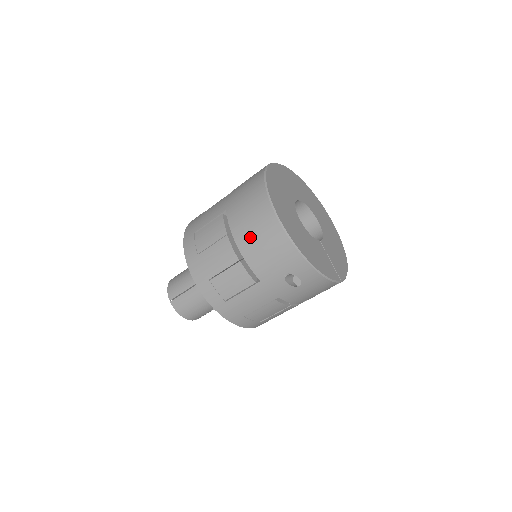
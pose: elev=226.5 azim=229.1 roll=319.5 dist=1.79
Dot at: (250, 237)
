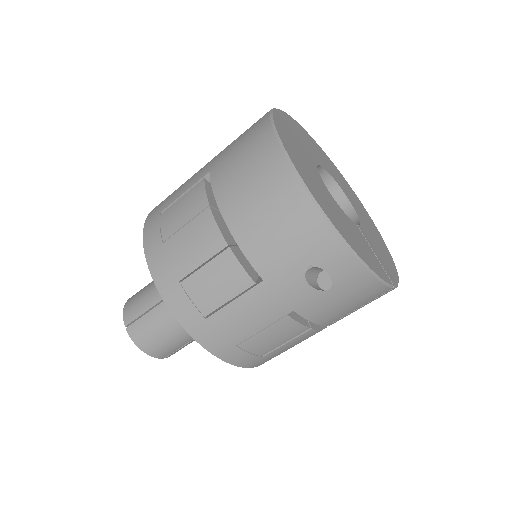
Dot at: (246, 205)
